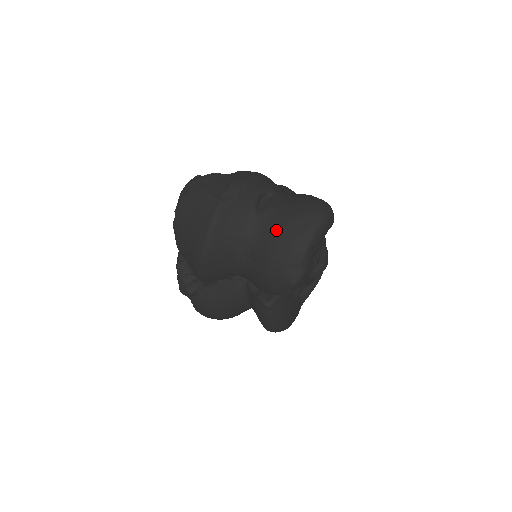
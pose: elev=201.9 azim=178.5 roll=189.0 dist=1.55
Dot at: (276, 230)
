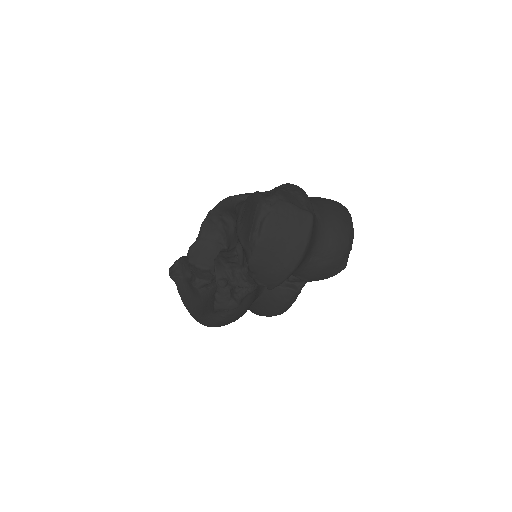
Dot at: (335, 229)
